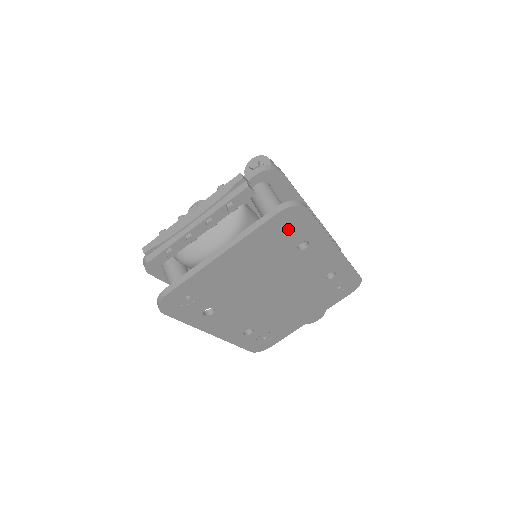
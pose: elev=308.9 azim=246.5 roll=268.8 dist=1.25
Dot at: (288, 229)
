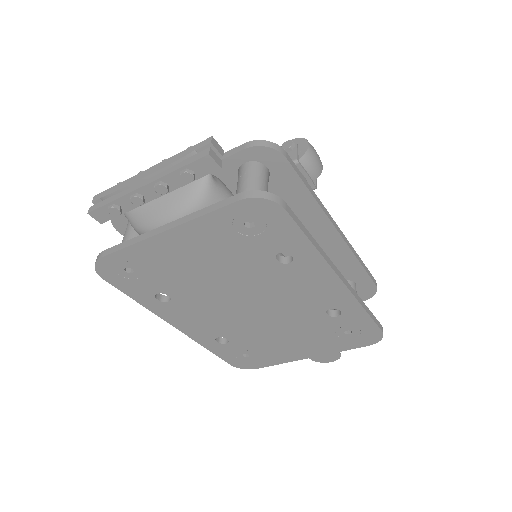
Dot at: (258, 228)
